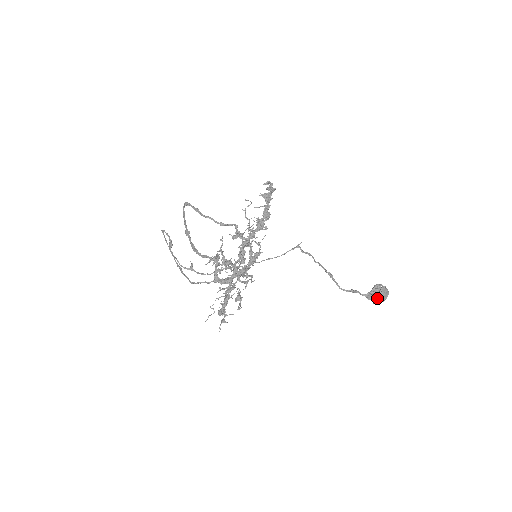
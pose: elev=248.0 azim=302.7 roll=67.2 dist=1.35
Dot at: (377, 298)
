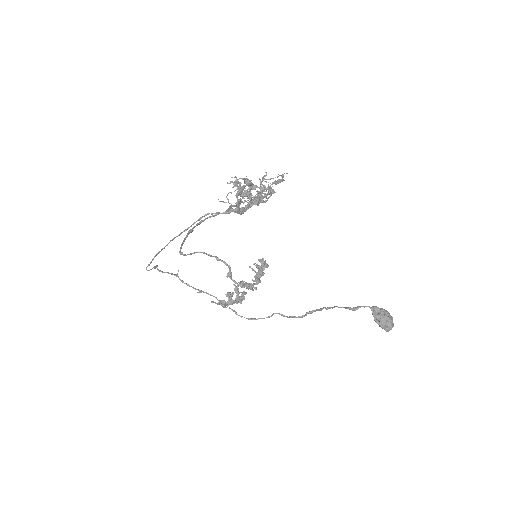
Dot at: (383, 314)
